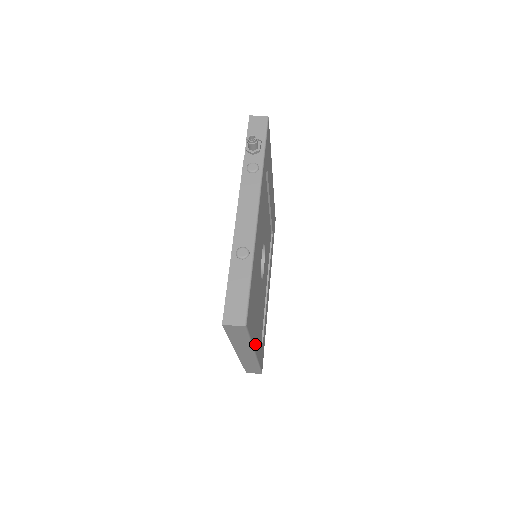
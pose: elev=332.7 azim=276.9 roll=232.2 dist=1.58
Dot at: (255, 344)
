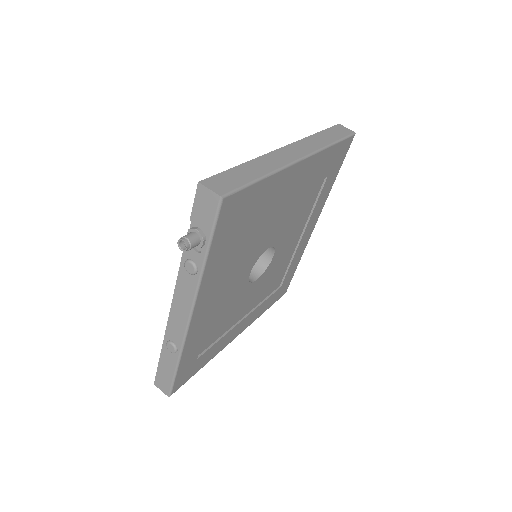
Dot at: (230, 340)
